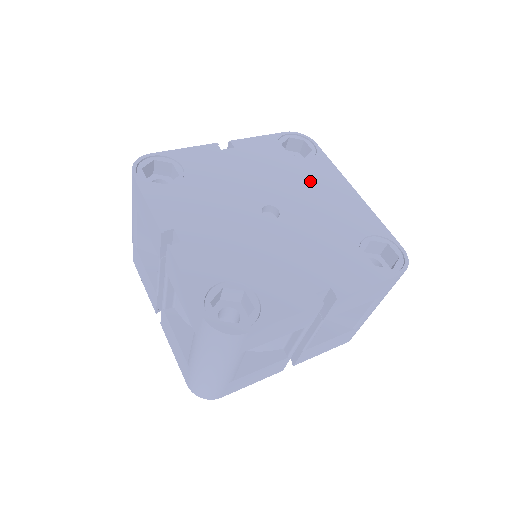
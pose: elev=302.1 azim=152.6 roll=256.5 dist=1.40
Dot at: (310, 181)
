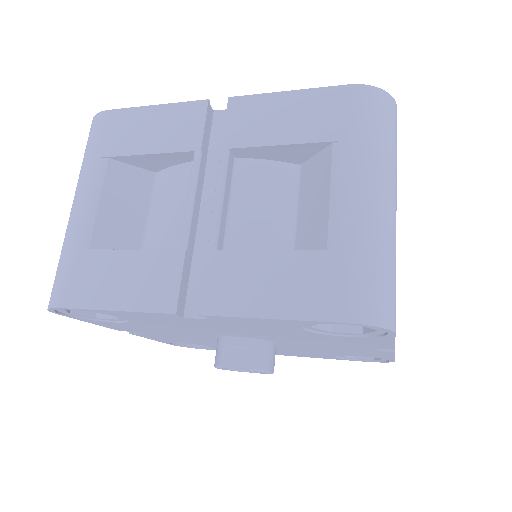
Dot at: occluded
